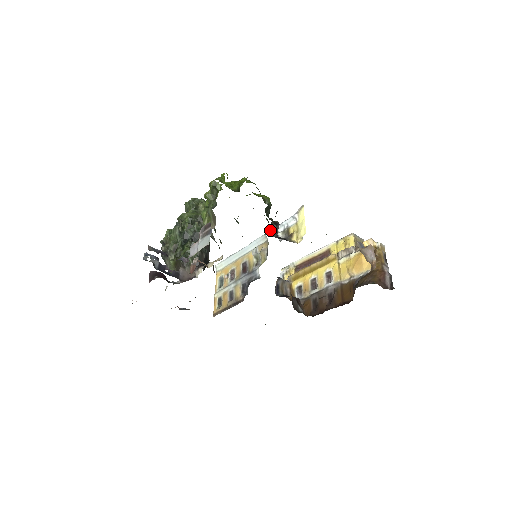
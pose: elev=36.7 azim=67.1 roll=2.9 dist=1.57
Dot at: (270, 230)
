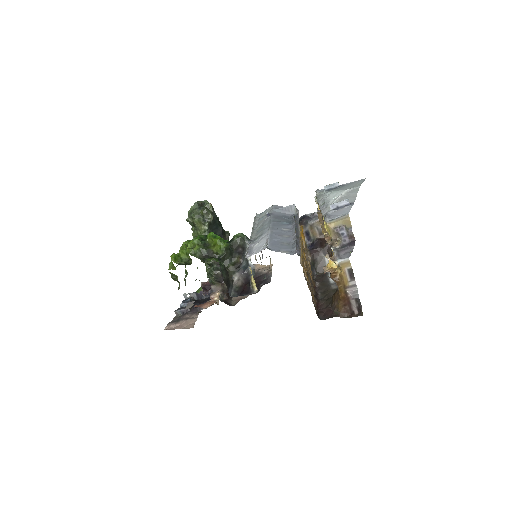
Dot at: (235, 277)
